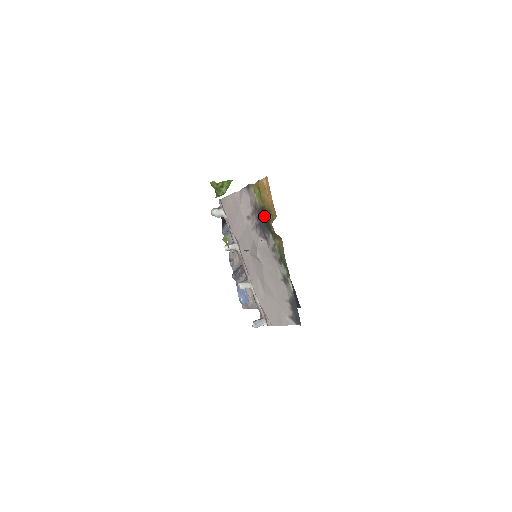
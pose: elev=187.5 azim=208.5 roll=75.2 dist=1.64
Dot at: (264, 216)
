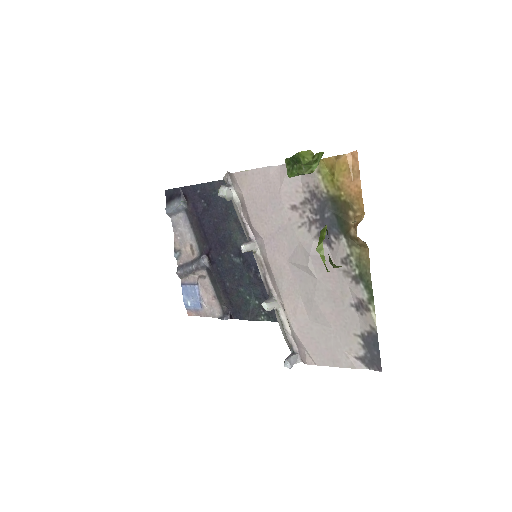
Dot at: (335, 210)
